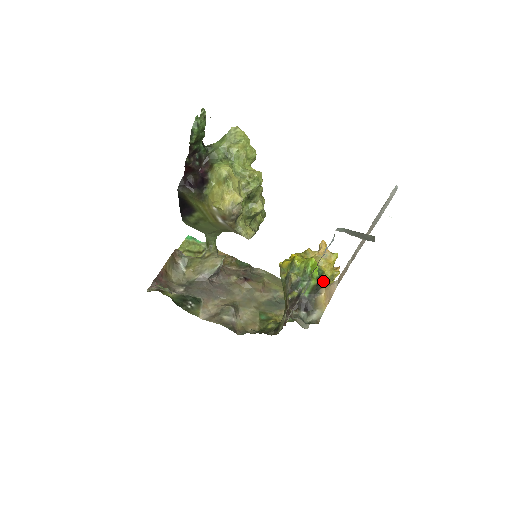
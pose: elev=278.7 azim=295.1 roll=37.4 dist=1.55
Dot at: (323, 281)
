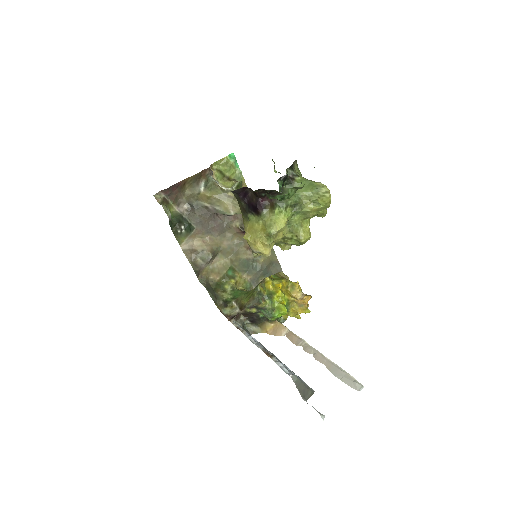
Dot at: occluded
